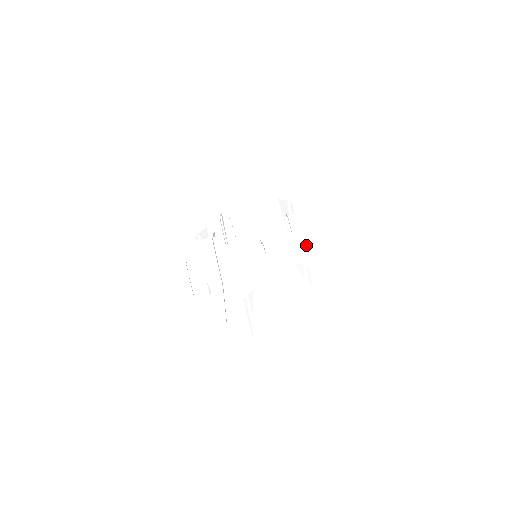
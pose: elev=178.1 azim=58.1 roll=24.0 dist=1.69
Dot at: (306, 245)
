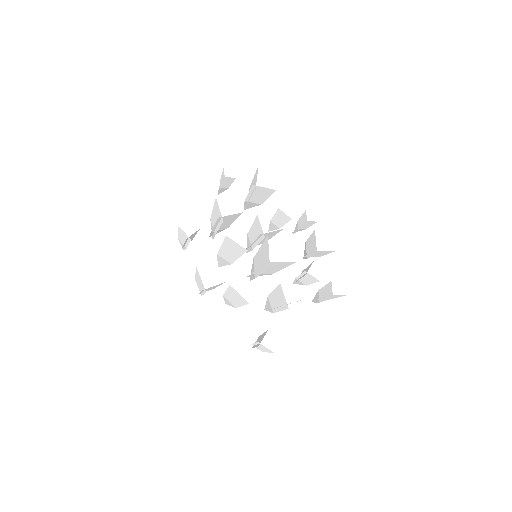
Dot at: occluded
